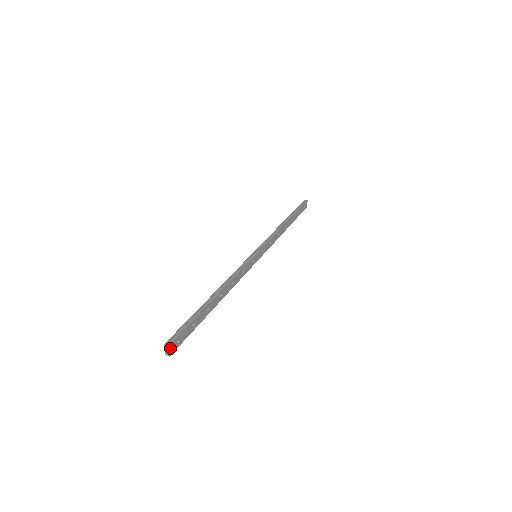
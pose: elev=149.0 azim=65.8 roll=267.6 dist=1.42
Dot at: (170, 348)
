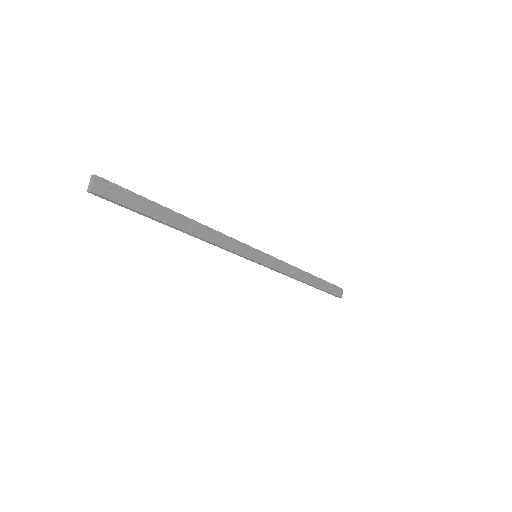
Dot at: (96, 182)
